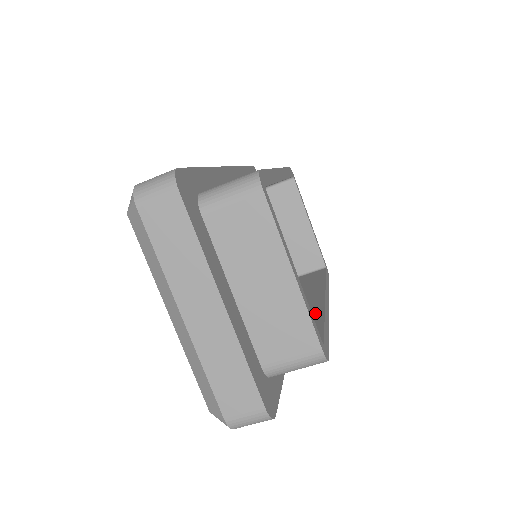
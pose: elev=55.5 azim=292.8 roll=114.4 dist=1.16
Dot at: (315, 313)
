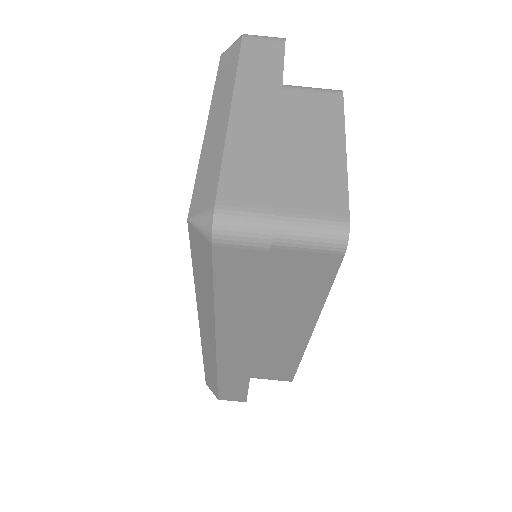
Dot at: occluded
